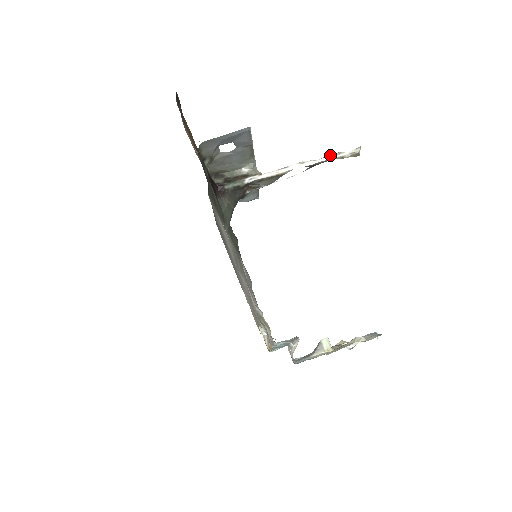
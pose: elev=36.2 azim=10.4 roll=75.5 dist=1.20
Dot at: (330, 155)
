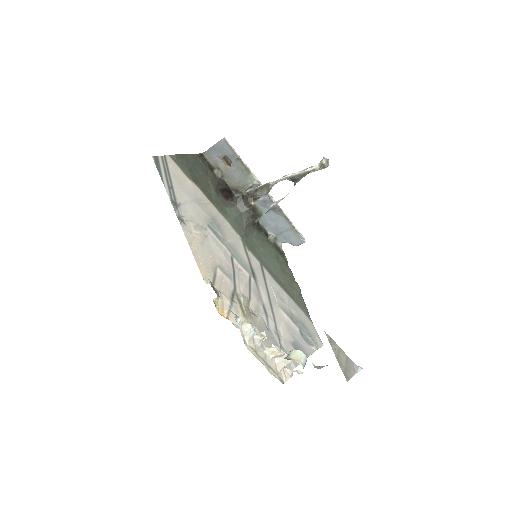
Dot at: (305, 169)
